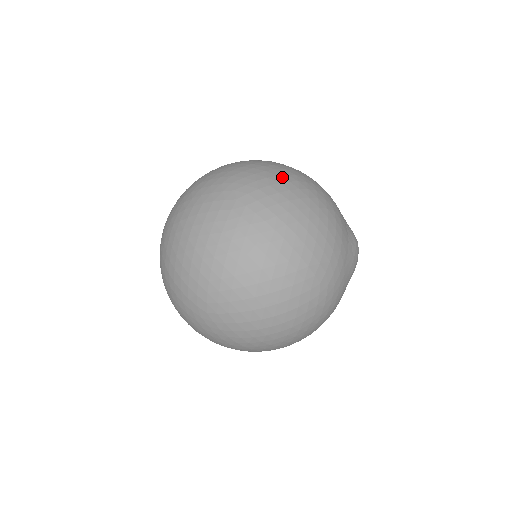
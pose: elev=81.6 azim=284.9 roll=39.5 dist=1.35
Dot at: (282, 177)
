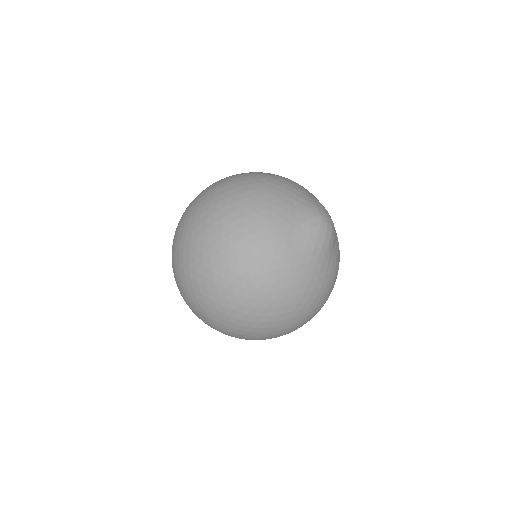
Dot at: (217, 192)
